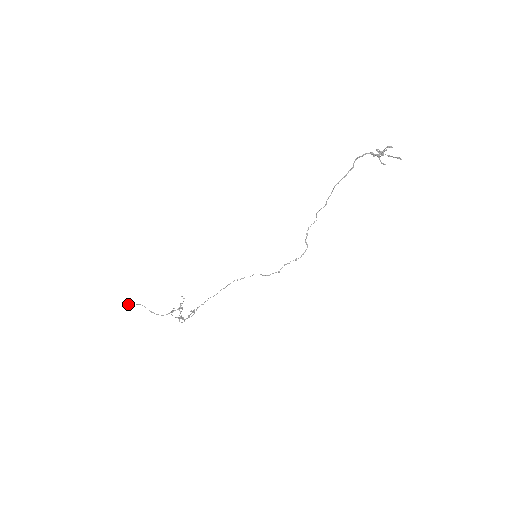
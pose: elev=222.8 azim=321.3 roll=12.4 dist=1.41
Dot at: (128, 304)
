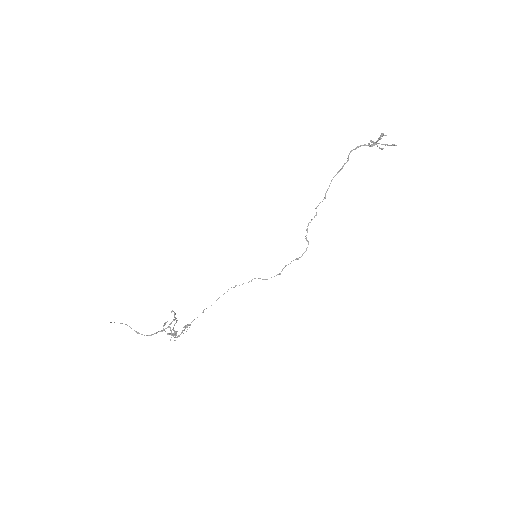
Dot at: (111, 322)
